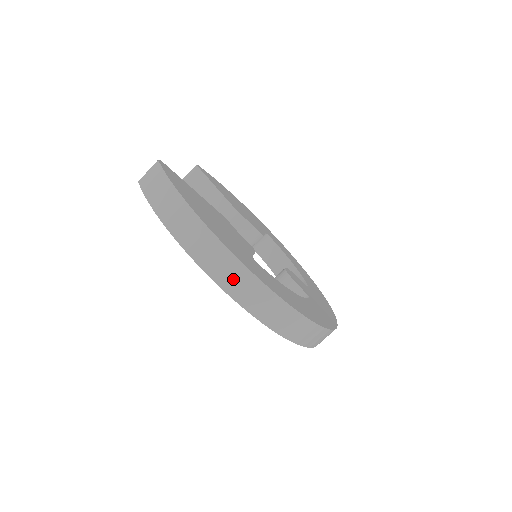
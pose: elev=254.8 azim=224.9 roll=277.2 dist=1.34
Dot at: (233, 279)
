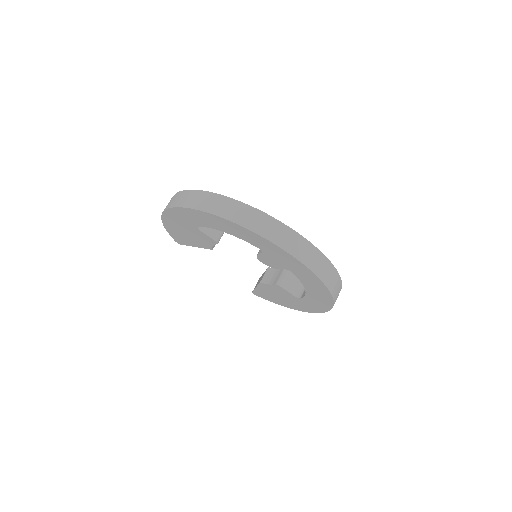
Dot at: (173, 201)
